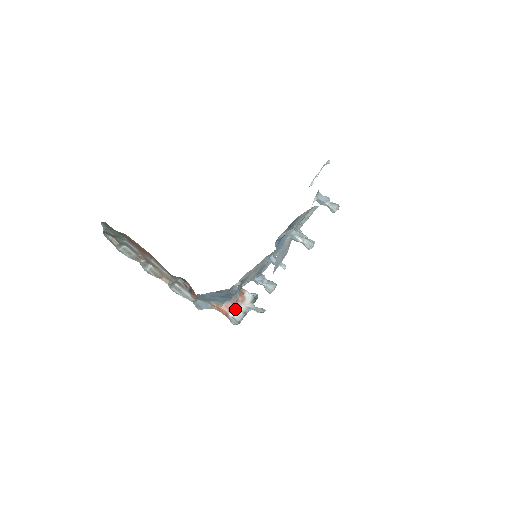
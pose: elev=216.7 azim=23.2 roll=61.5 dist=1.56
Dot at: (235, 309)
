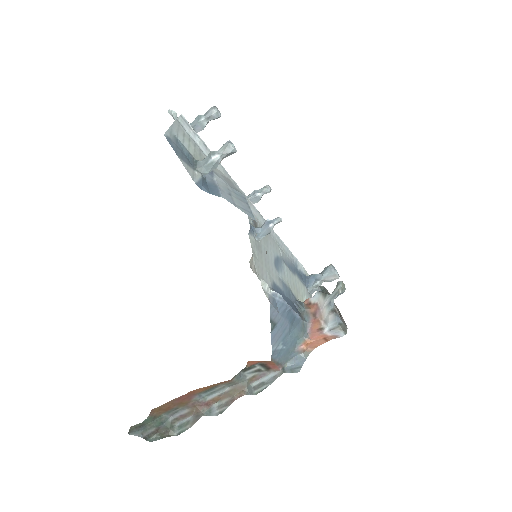
Dot at: (322, 322)
